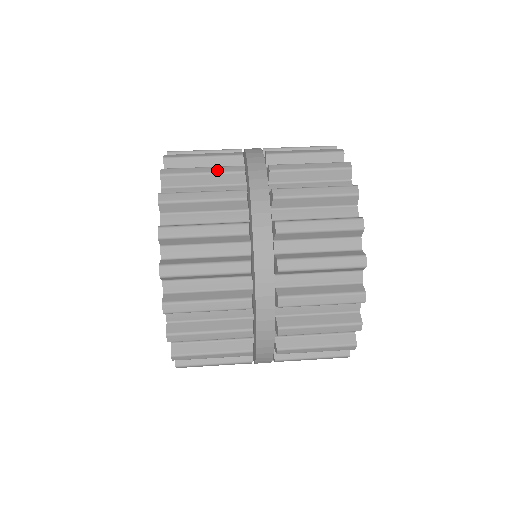
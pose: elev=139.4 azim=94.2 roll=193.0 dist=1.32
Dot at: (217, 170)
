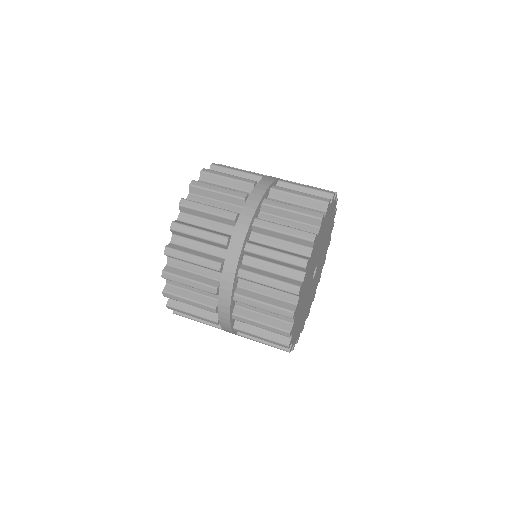
Dot at: (227, 192)
